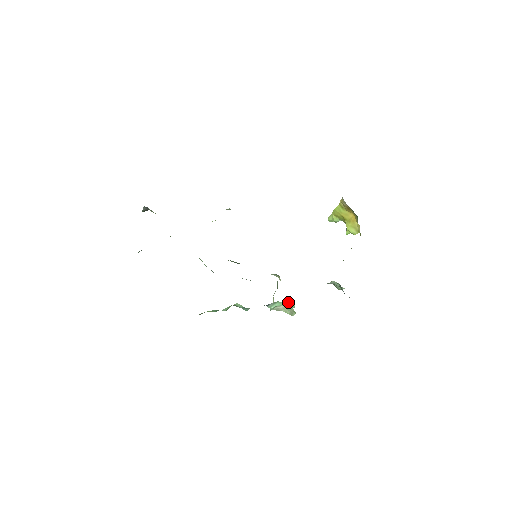
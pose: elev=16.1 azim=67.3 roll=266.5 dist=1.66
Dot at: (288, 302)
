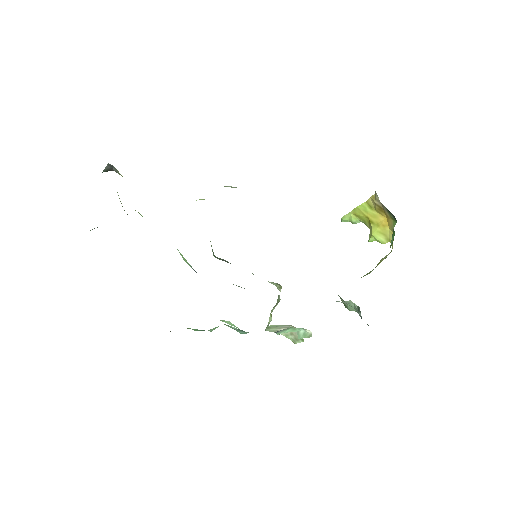
Dot at: occluded
